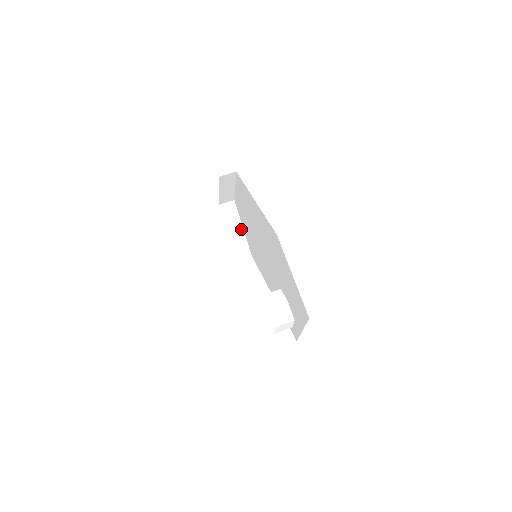
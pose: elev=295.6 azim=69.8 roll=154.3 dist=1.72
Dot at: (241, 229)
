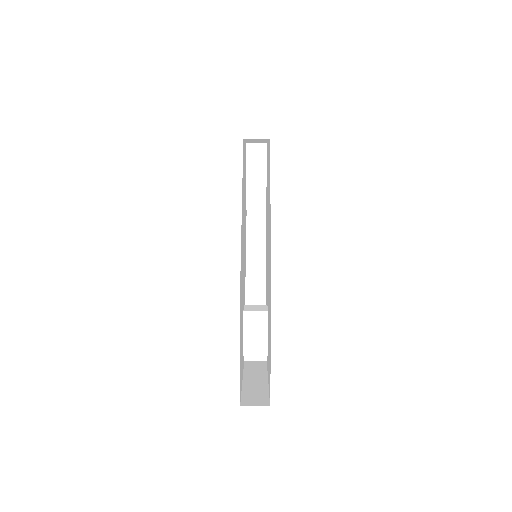
Dot at: (264, 180)
